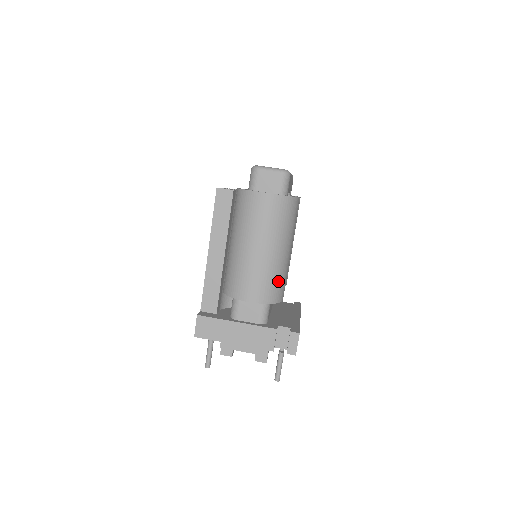
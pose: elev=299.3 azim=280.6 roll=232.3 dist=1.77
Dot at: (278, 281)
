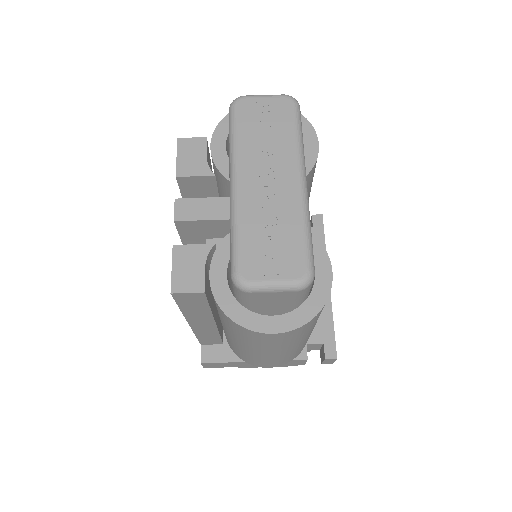
Dot at: (305, 343)
